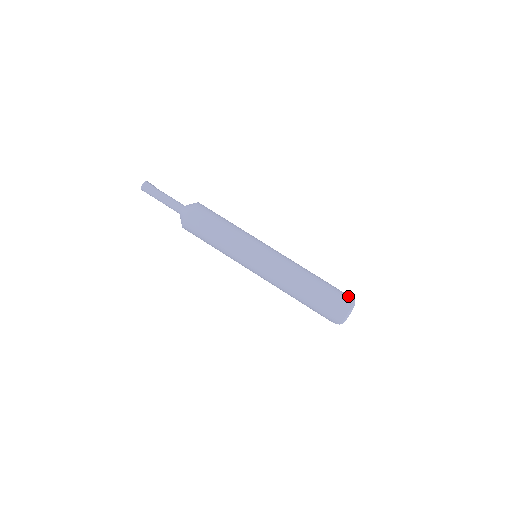
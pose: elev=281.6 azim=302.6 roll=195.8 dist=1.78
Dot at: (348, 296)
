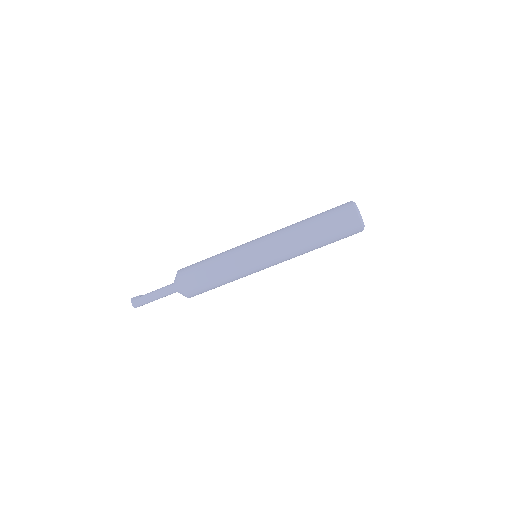
Dot at: (346, 206)
